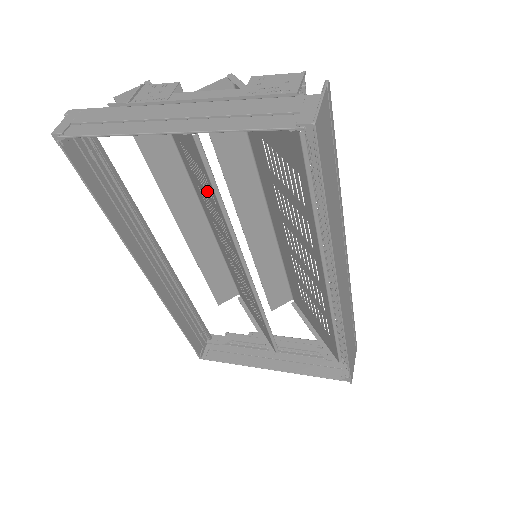
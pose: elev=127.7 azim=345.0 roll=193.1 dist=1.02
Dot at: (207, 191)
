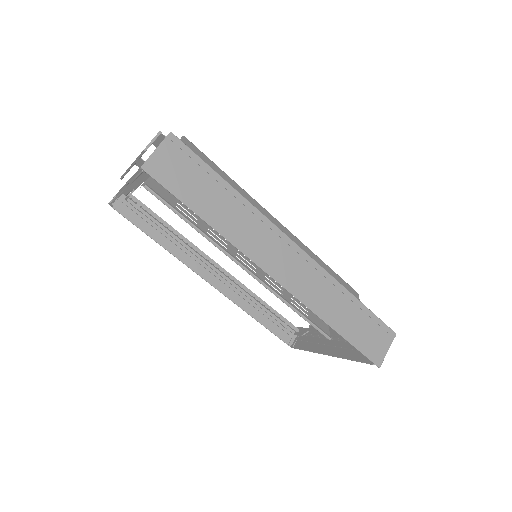
Dot at: occluded
